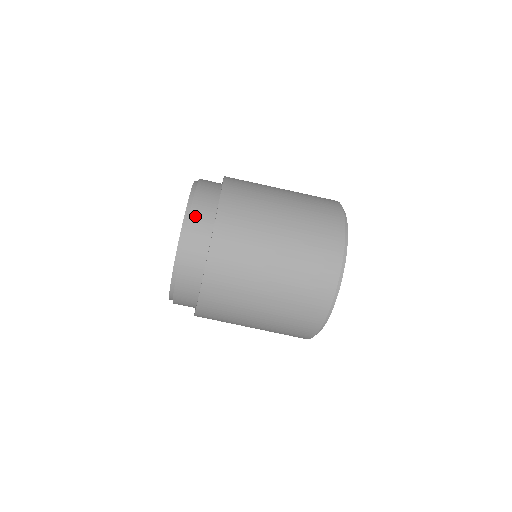
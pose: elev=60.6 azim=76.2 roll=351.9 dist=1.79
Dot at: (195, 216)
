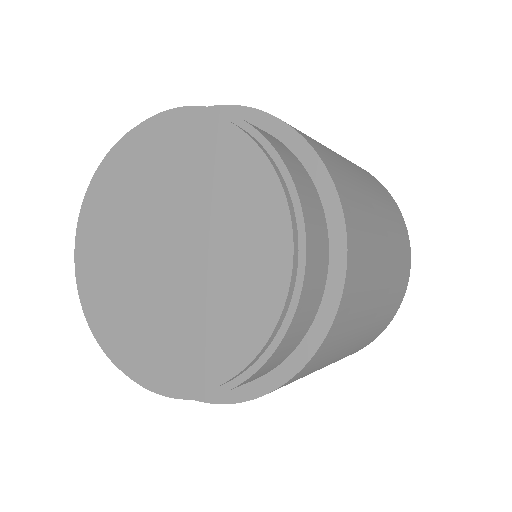
Dot at: occluded
